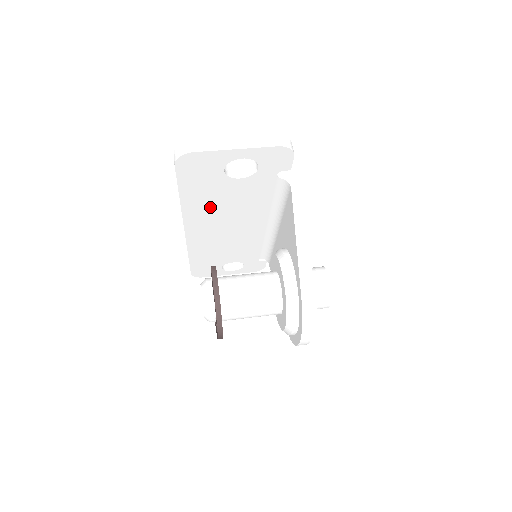
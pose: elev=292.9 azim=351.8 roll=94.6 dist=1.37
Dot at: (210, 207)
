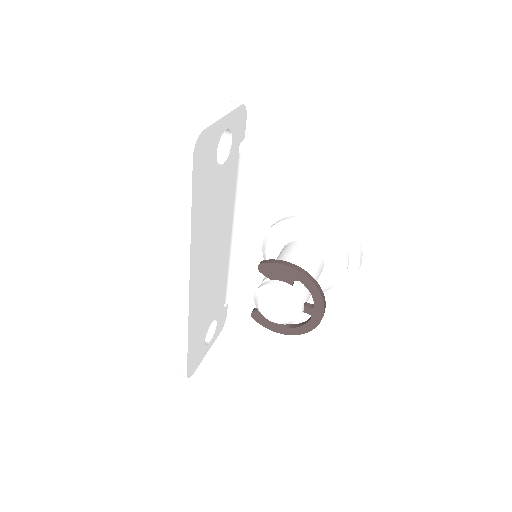
Dot at: (206, 225)
